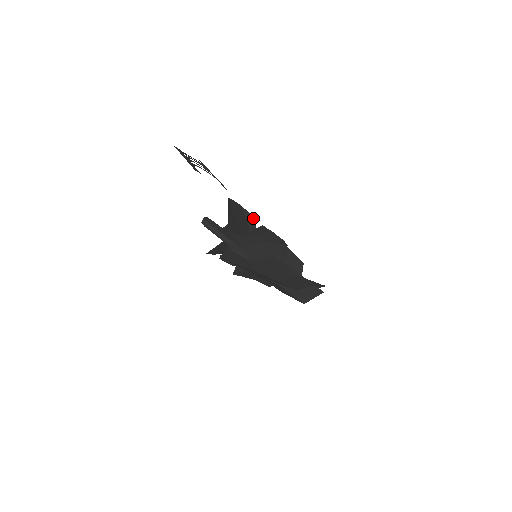
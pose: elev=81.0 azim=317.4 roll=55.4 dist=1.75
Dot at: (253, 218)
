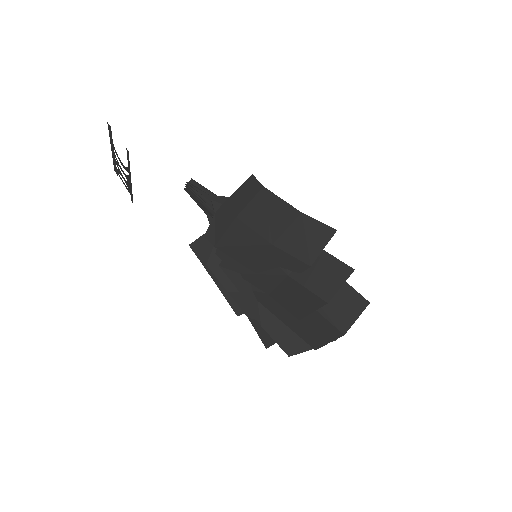
Dot at: occluded
